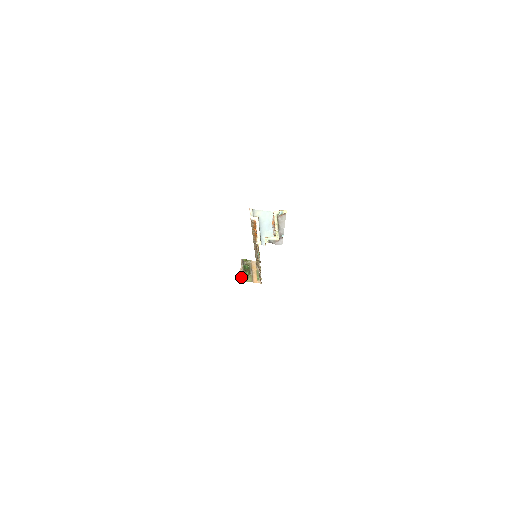
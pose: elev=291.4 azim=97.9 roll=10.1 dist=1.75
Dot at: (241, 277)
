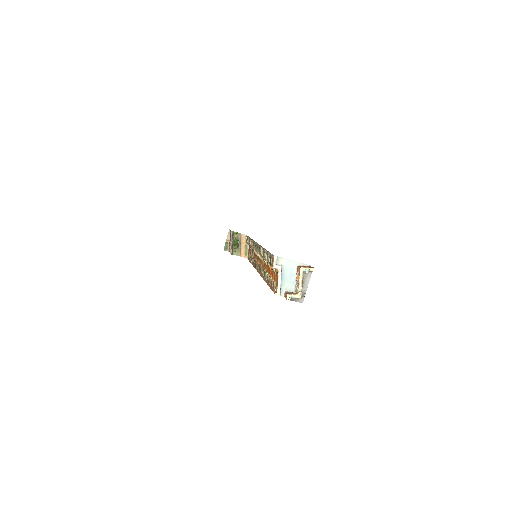
Dot at: (227, 244)
